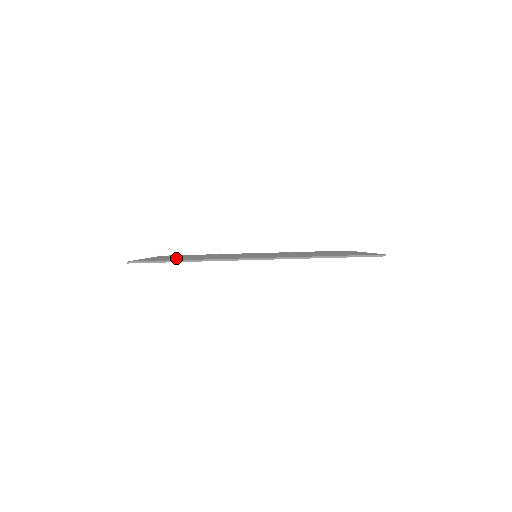
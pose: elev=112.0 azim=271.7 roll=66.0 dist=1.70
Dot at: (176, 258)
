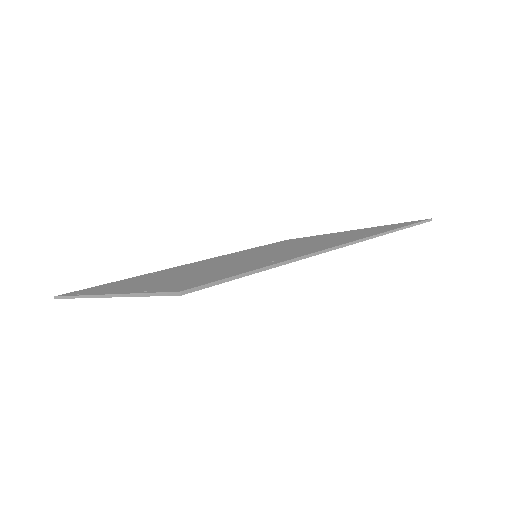
Dot at: (192, 276)
